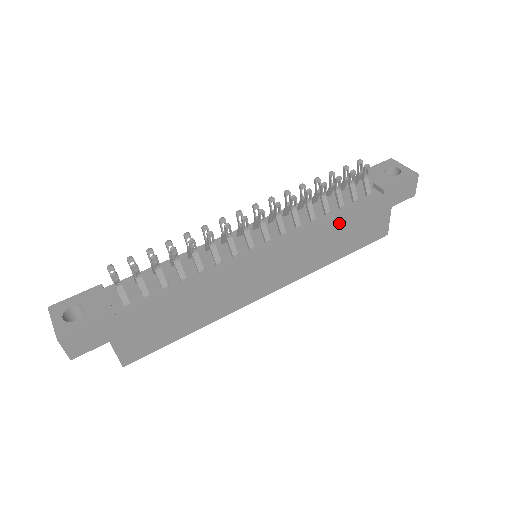
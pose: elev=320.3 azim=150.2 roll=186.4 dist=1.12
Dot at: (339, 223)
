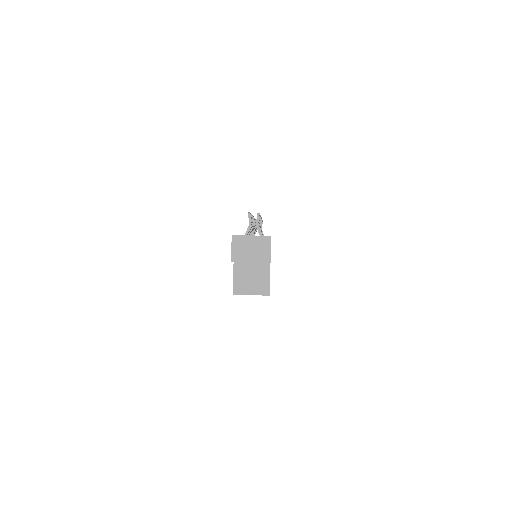
Dot at: occluded
